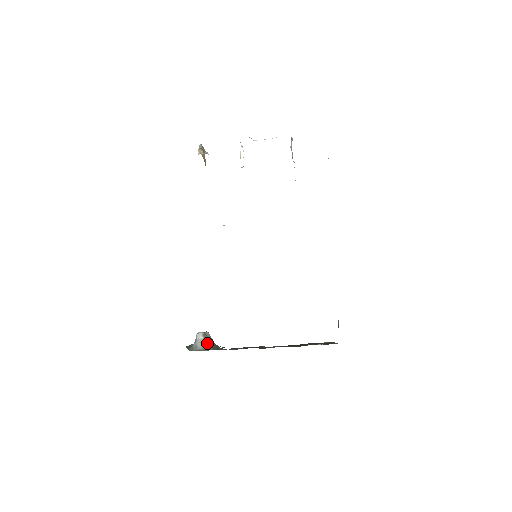
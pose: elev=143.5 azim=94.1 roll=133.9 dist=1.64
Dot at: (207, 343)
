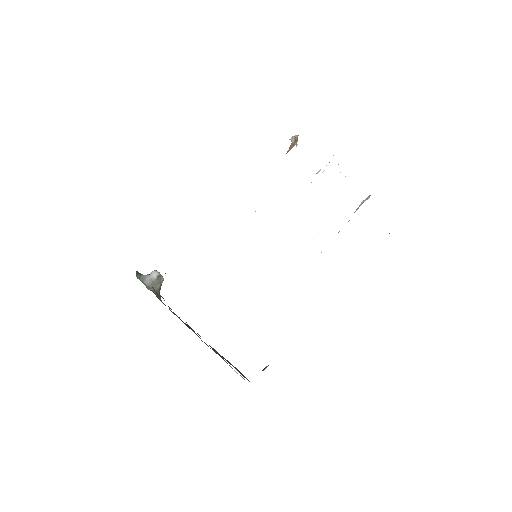
Dot at: (155, 284)
